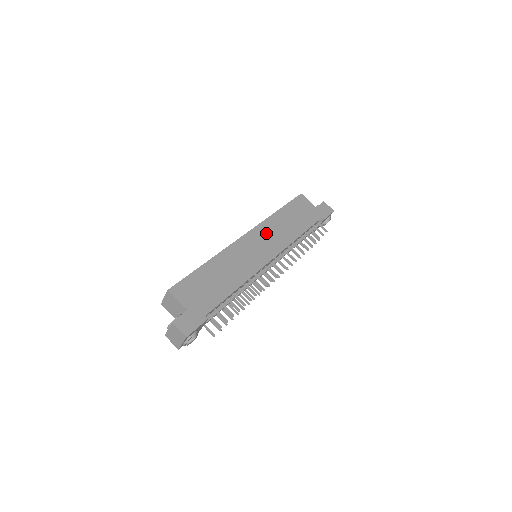
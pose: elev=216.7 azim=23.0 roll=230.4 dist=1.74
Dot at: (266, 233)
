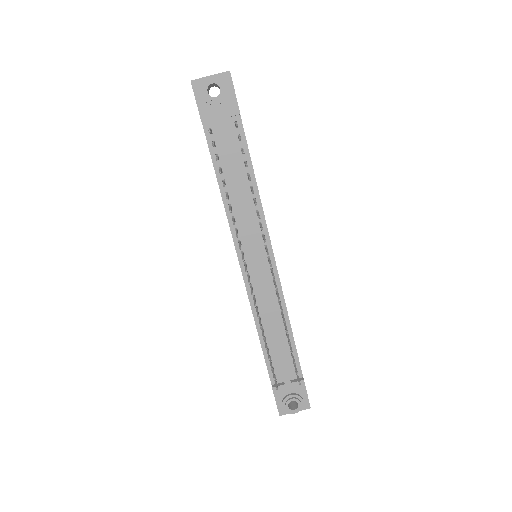
Dot at: occluded
